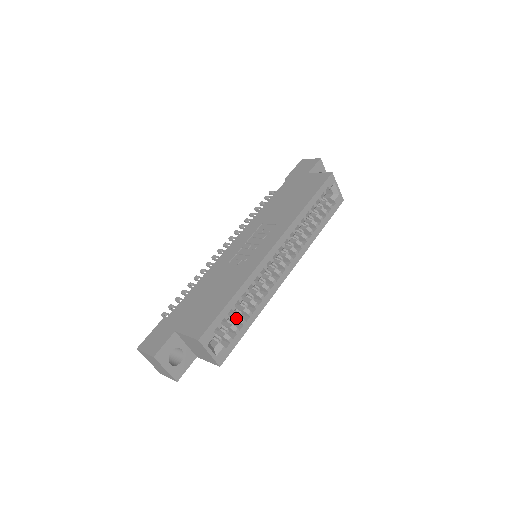
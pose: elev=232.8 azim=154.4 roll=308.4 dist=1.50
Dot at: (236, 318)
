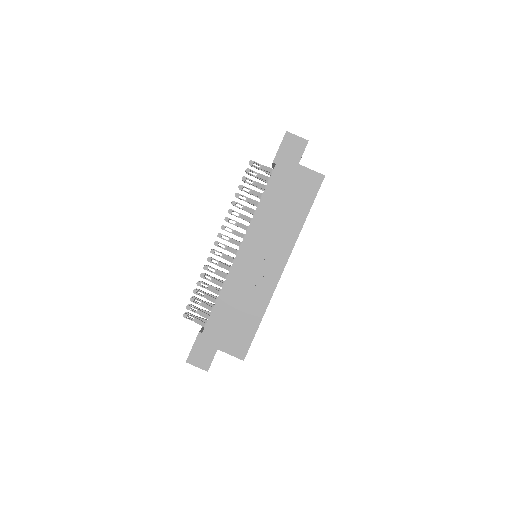
Dot at: occluded
